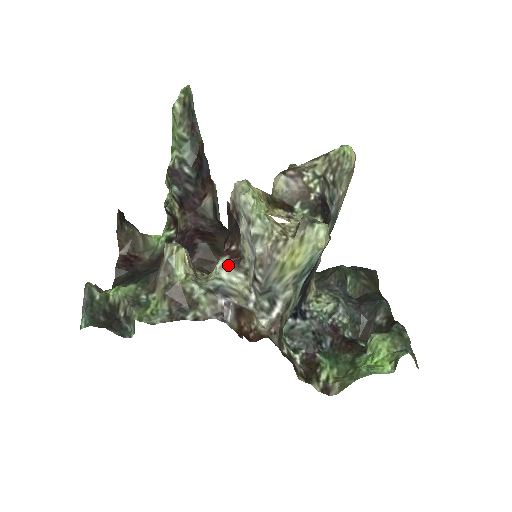
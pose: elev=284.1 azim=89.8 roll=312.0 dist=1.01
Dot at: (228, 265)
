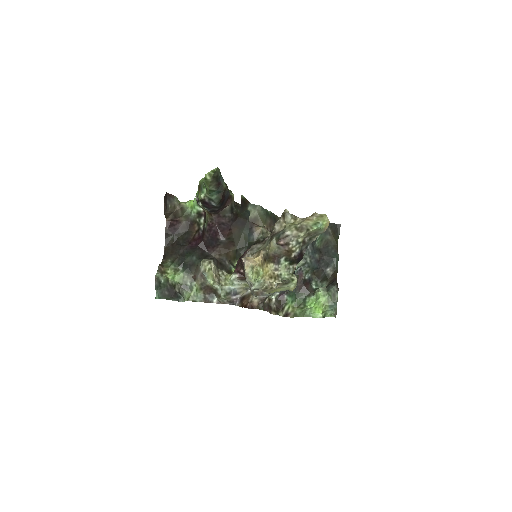
Dot at: (238, 279)
